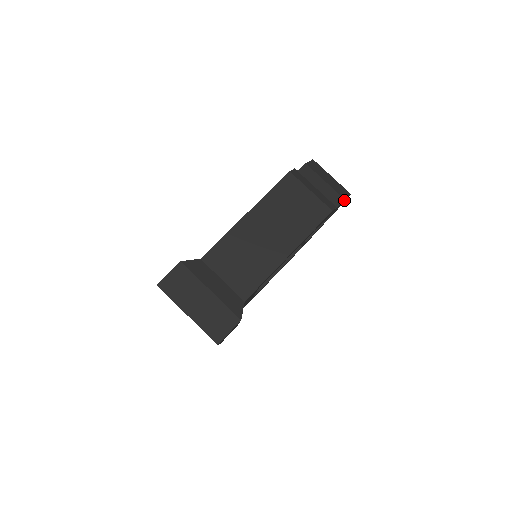
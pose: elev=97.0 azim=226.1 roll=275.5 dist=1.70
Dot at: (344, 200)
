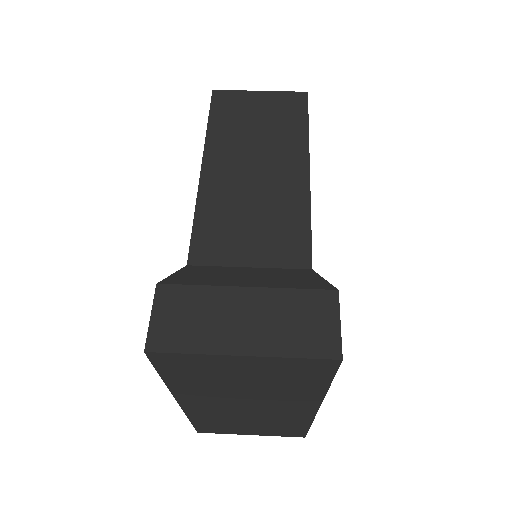
Dot at: occluded
